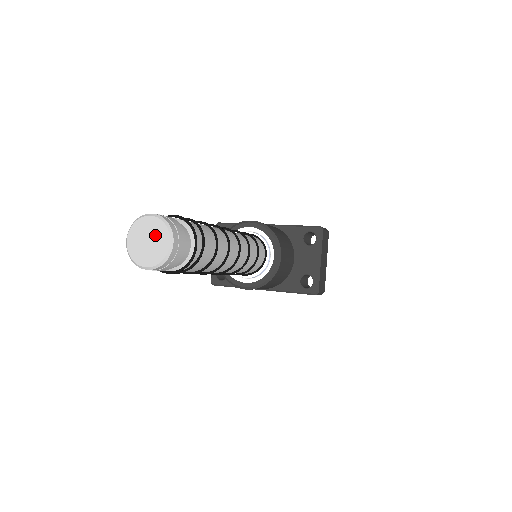
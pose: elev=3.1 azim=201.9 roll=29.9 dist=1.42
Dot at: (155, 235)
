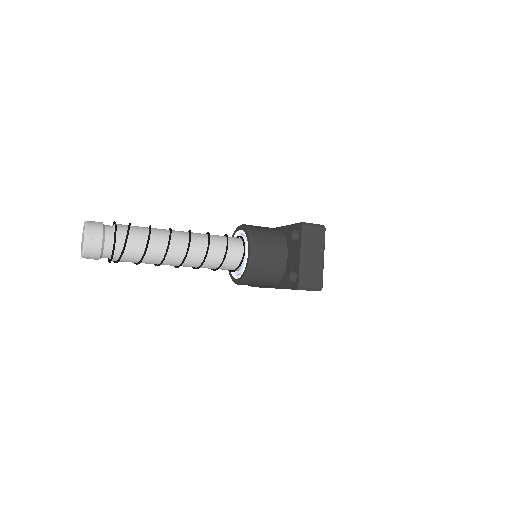
Dot at: (83, 235)
